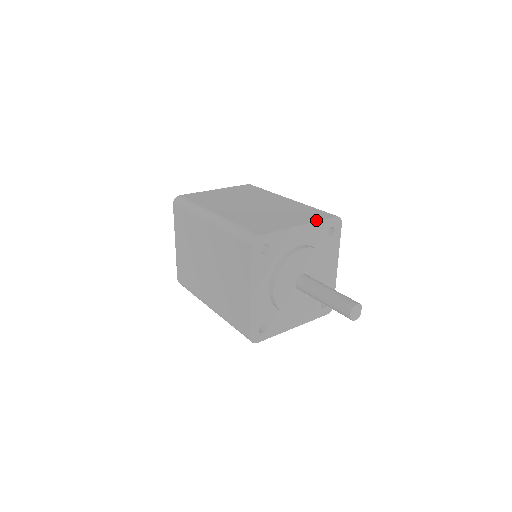
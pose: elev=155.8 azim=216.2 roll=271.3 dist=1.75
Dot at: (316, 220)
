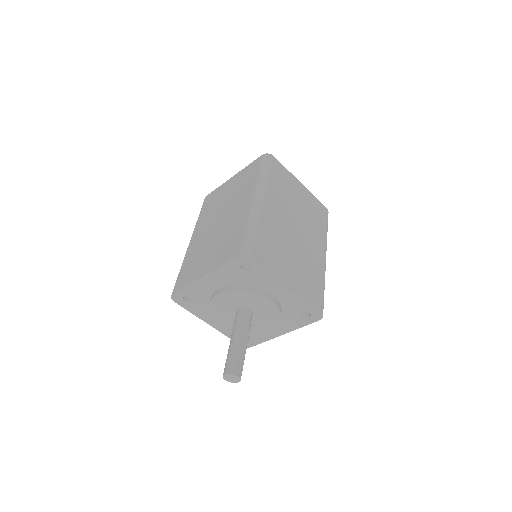
Dot at: (219, 265)
